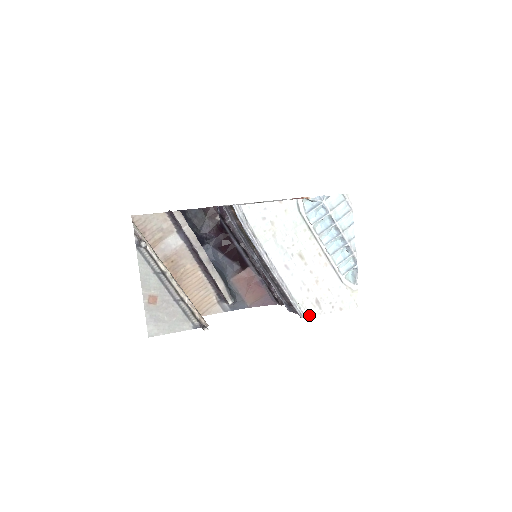
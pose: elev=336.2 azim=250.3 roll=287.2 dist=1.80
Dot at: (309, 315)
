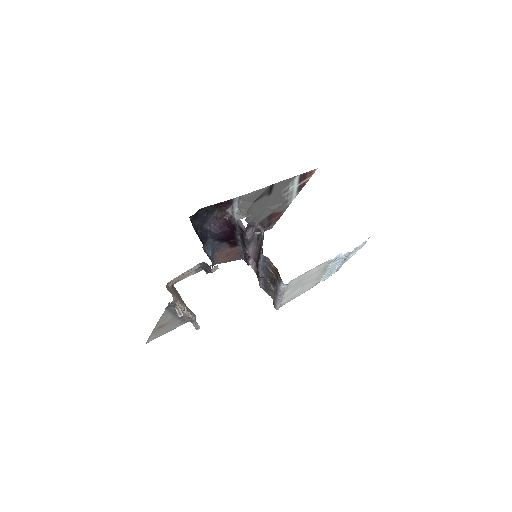
Dot at: occluded
